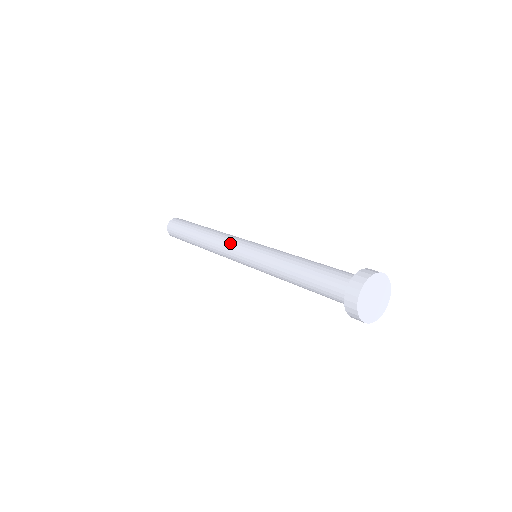
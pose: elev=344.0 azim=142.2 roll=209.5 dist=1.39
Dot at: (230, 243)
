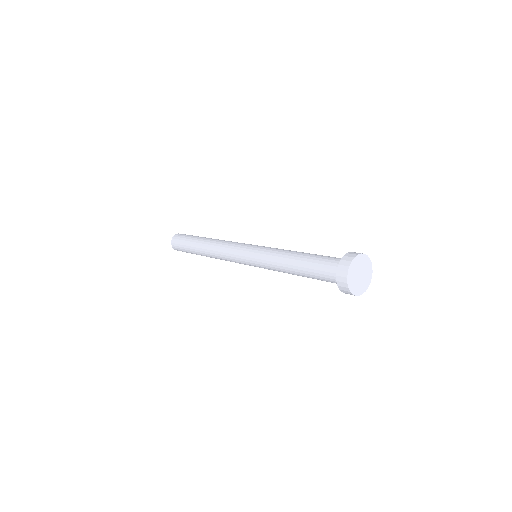
Dot at: (236, 243)
